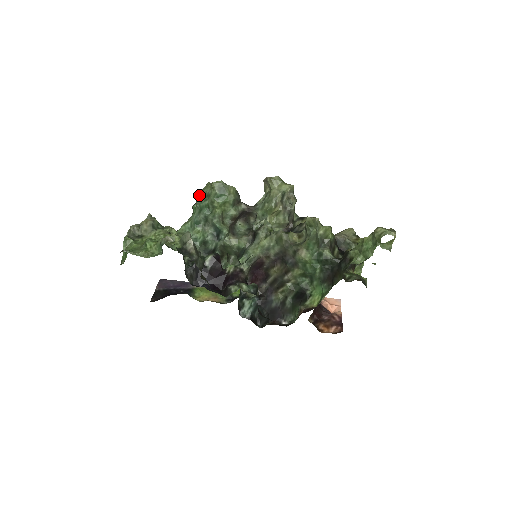
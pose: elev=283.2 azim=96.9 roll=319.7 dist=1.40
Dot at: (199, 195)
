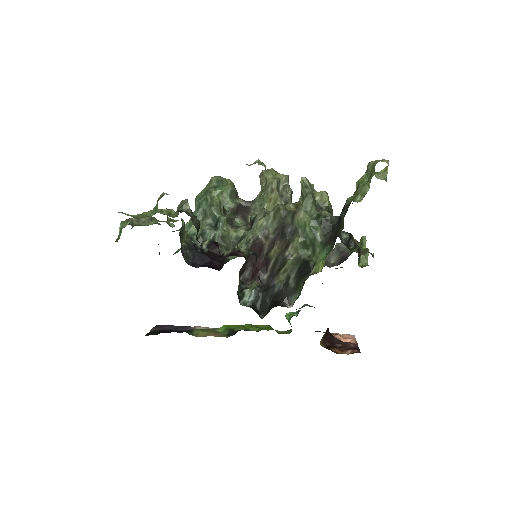
Dot at: (198, 195)
